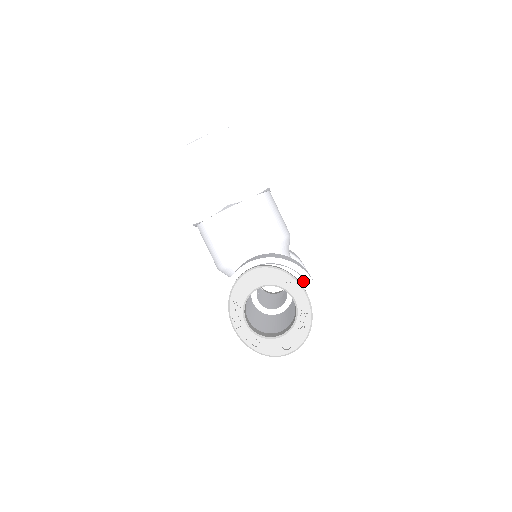
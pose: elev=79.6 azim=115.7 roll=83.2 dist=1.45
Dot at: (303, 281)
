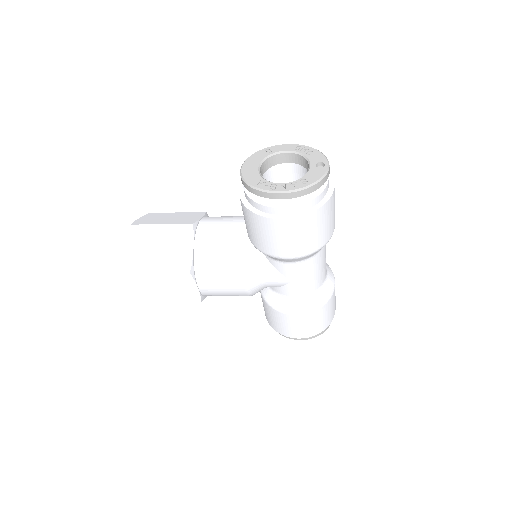
Dot at: occluded
